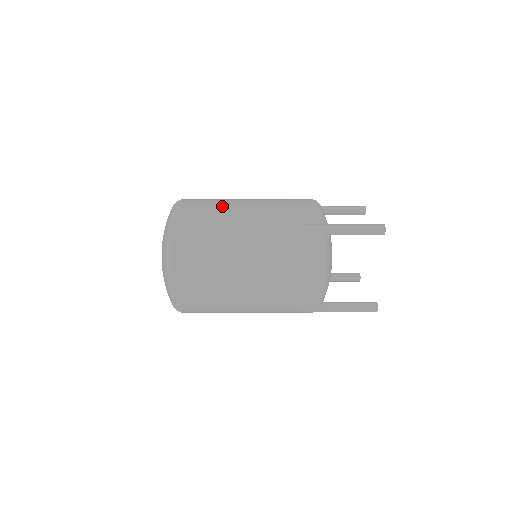
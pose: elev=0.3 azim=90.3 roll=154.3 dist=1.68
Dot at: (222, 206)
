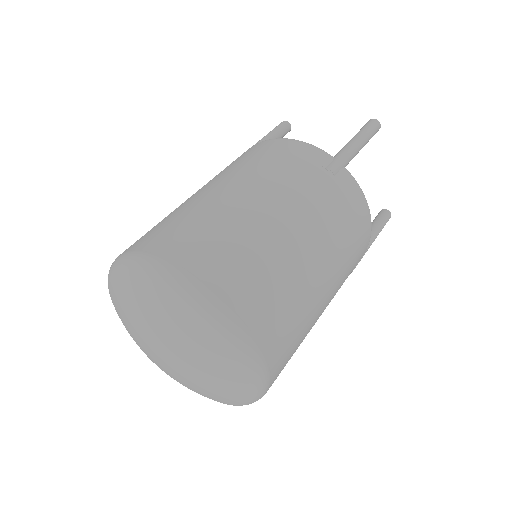
Dot at: (219, 217)
